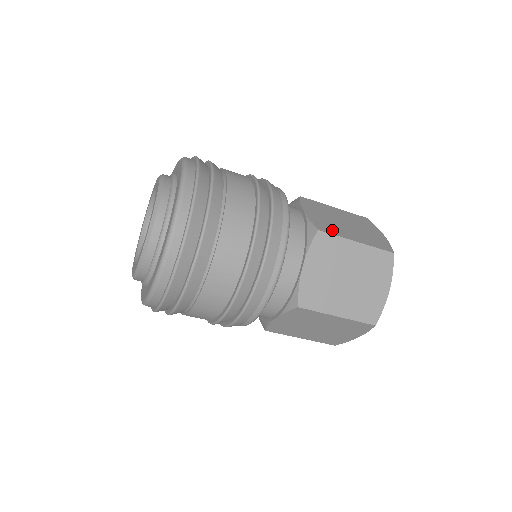
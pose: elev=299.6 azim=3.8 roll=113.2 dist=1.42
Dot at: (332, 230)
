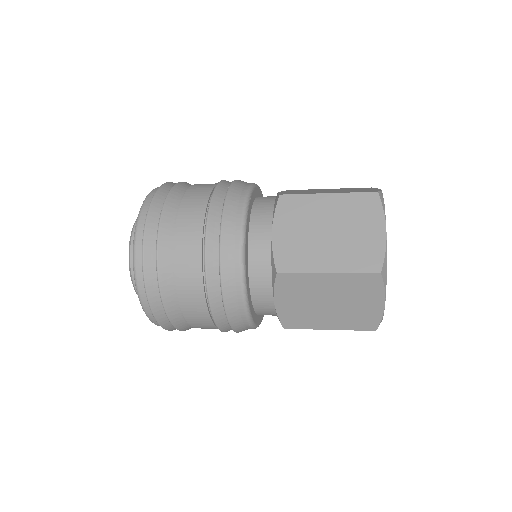
Dot at: (298, 263)
